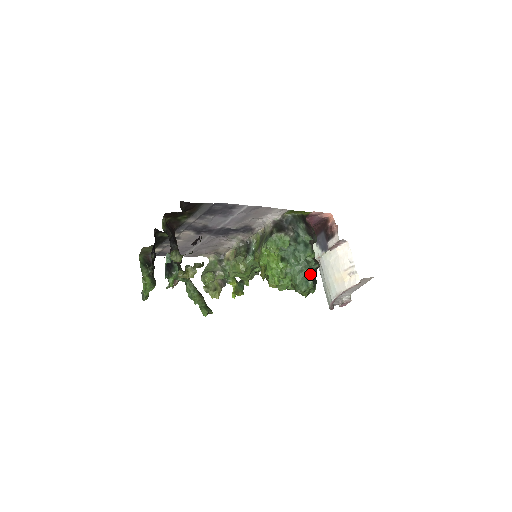
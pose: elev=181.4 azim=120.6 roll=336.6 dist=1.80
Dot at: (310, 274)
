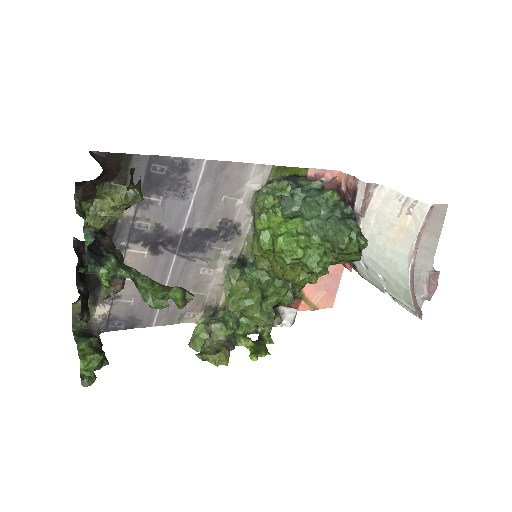
Dot at: (345, 217)
